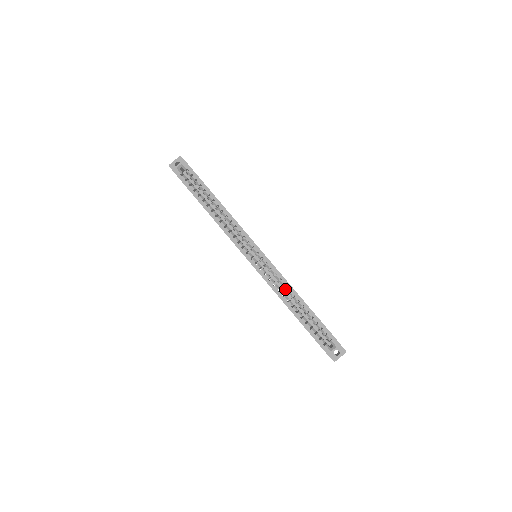
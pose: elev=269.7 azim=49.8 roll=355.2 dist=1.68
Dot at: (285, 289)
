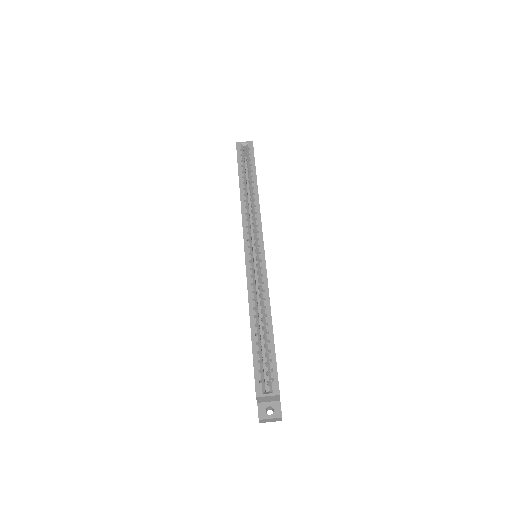
Dot at: occluded
